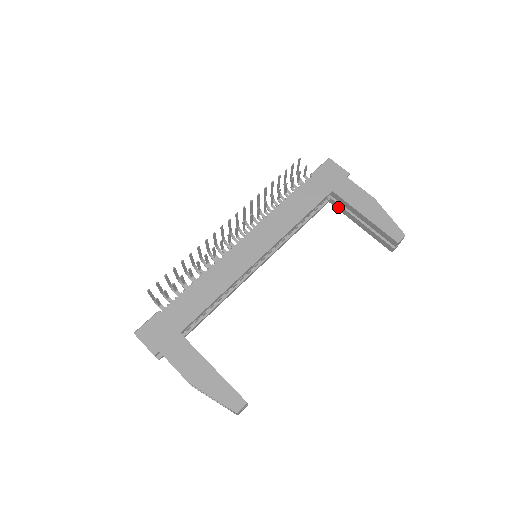
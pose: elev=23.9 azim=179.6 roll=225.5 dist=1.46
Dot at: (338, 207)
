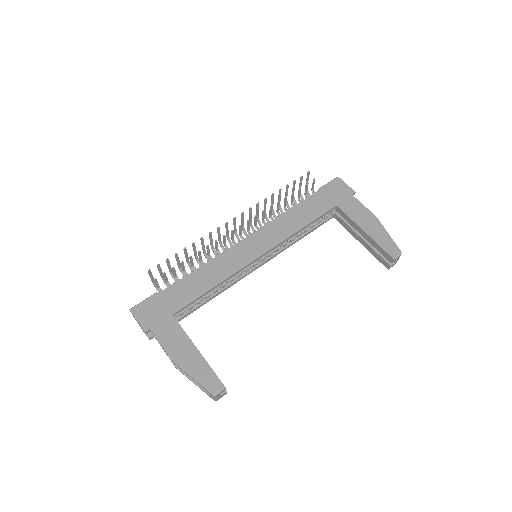
Dot at: (341, 222)
